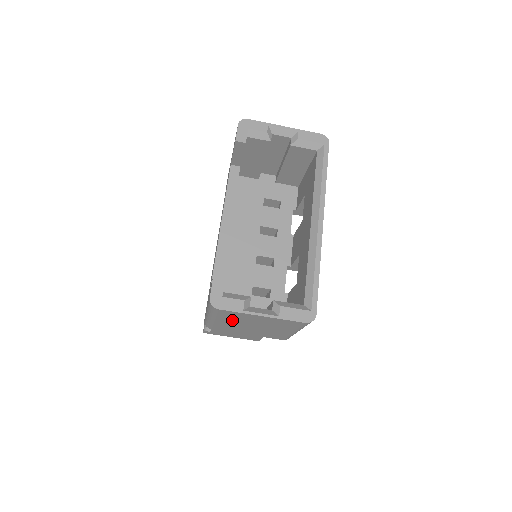
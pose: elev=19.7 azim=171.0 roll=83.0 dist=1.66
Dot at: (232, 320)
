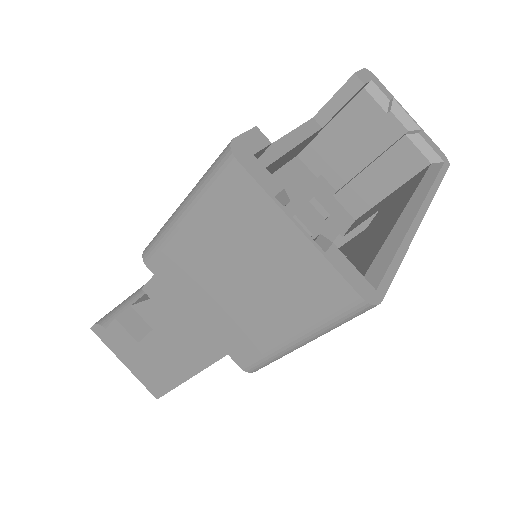
Dot at: (220, 232)
